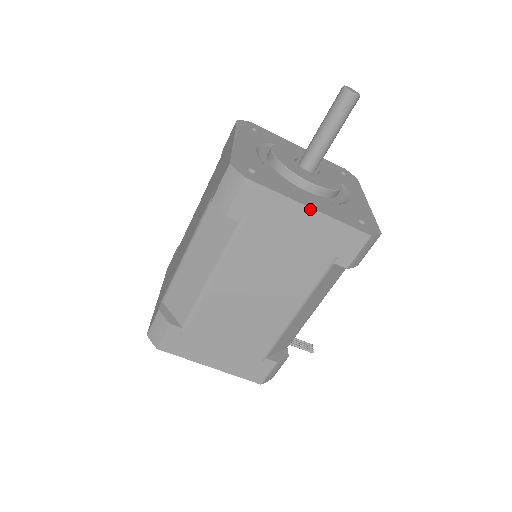
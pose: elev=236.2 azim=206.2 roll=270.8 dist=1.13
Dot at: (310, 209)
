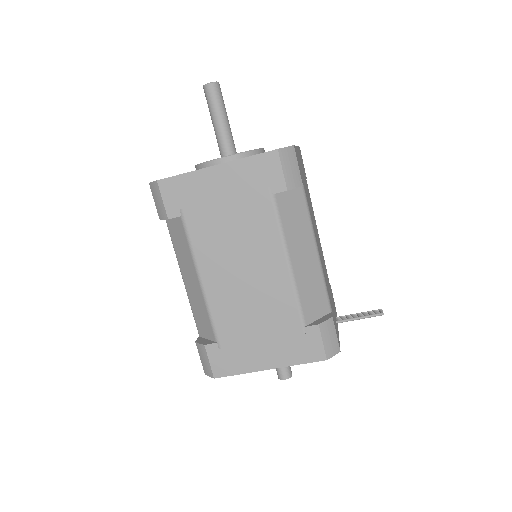
Dot at: (216, 167)
